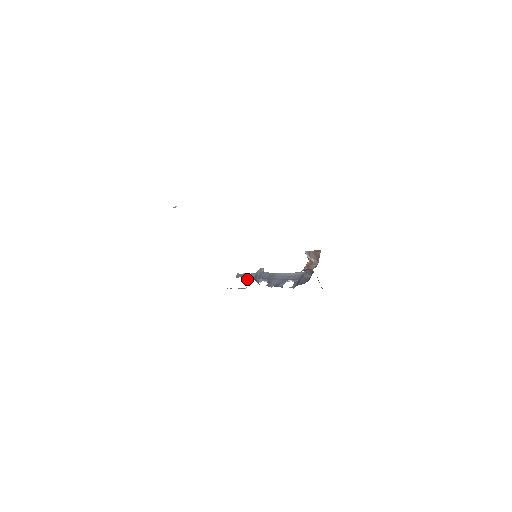
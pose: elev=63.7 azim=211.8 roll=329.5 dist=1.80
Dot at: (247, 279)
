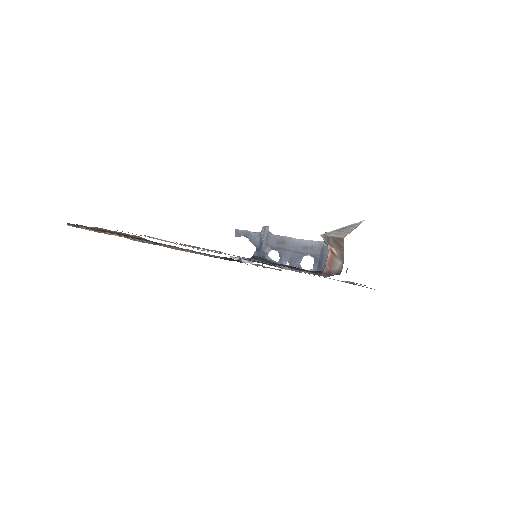
Dot at: occluded
